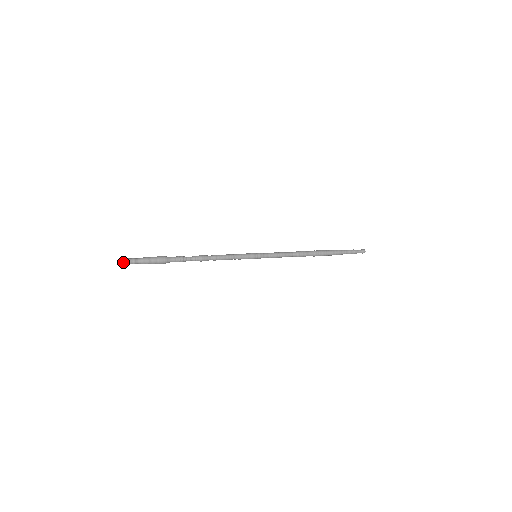
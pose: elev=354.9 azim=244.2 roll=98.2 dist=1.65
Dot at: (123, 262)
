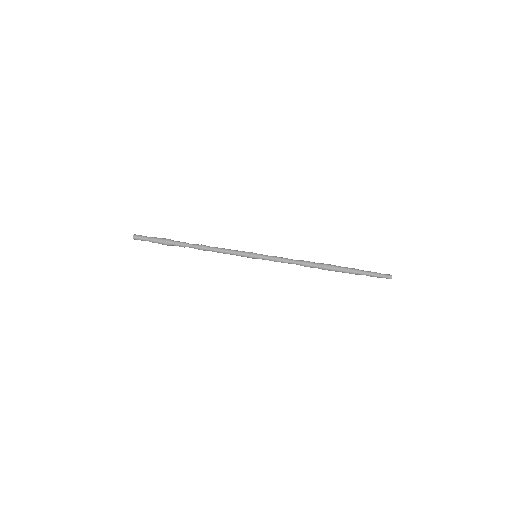
Dot at: occluded
